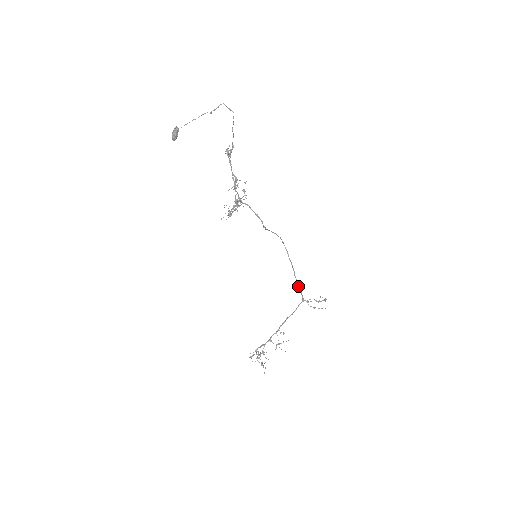
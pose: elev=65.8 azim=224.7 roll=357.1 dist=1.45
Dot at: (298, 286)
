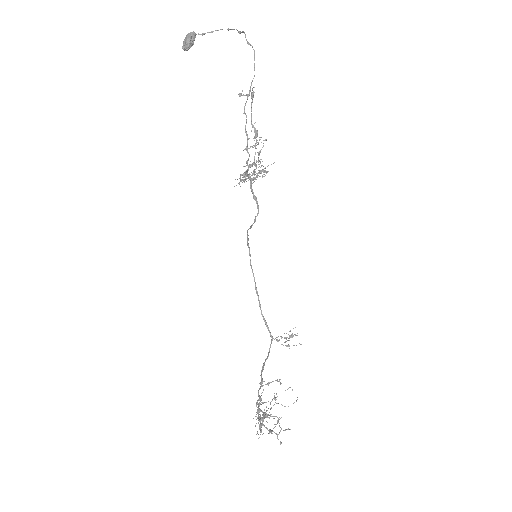
Dot at: (264, 319)
